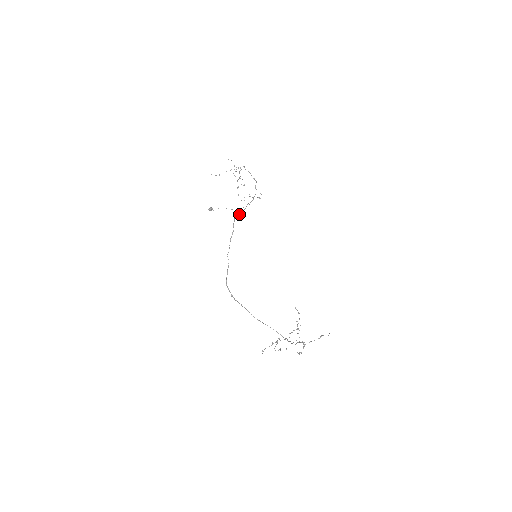
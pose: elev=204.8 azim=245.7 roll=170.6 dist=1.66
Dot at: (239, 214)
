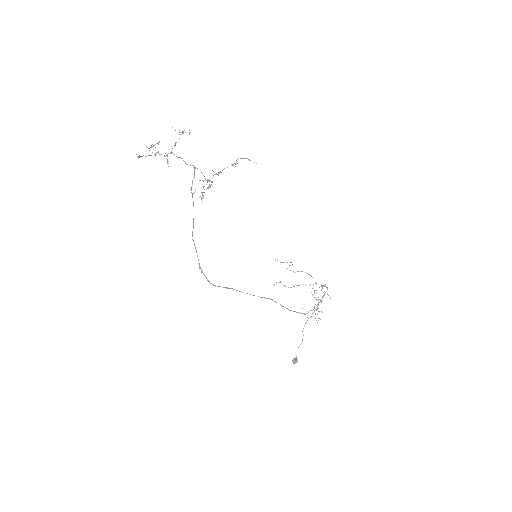
Dot at: (300, 313)
